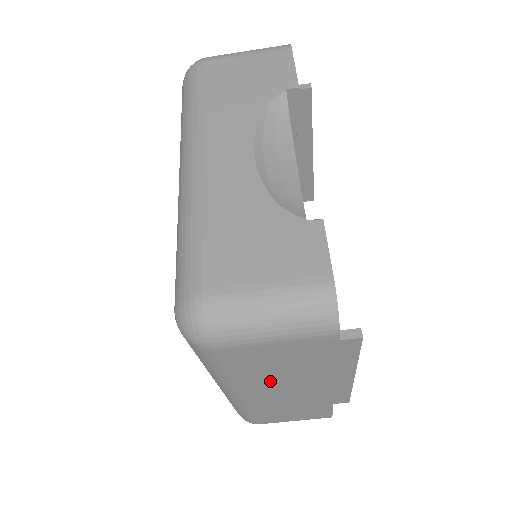
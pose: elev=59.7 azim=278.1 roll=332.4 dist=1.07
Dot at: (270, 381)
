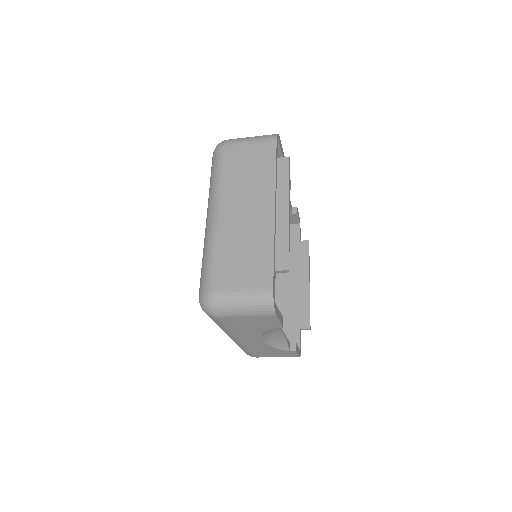
Dot at: occluded
